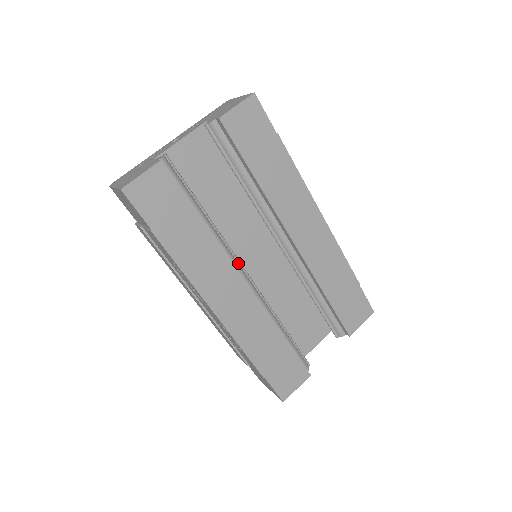
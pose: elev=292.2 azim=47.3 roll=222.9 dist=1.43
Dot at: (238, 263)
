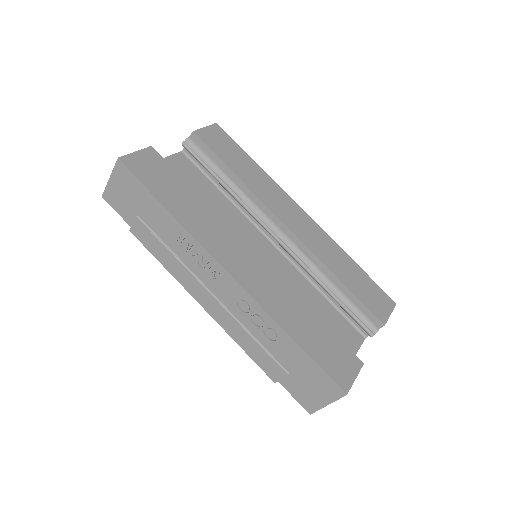
Dot at: occluded
